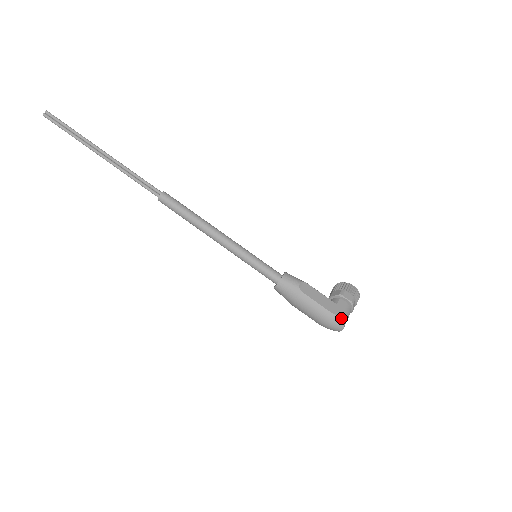
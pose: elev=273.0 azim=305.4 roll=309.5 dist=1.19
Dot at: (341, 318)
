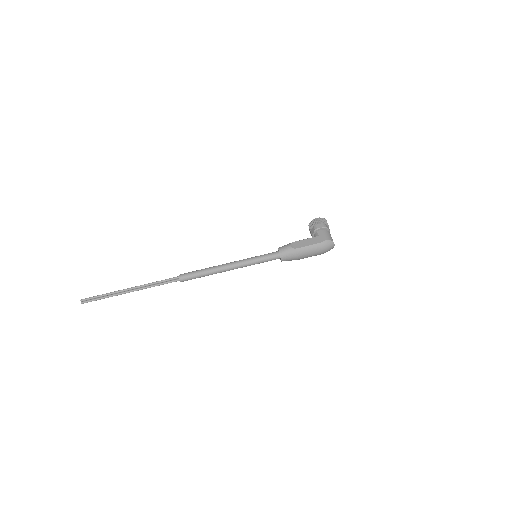
Dot at: (327, 240)
